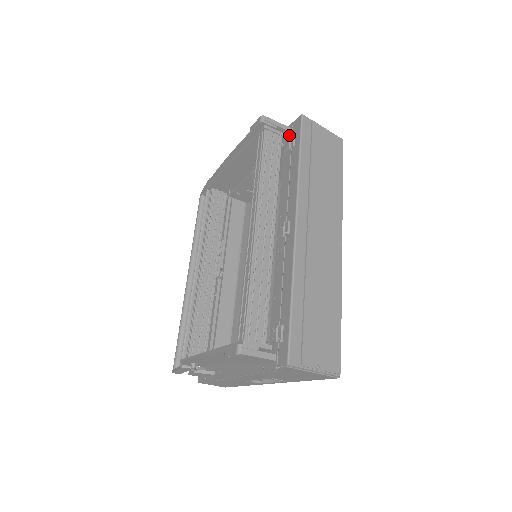
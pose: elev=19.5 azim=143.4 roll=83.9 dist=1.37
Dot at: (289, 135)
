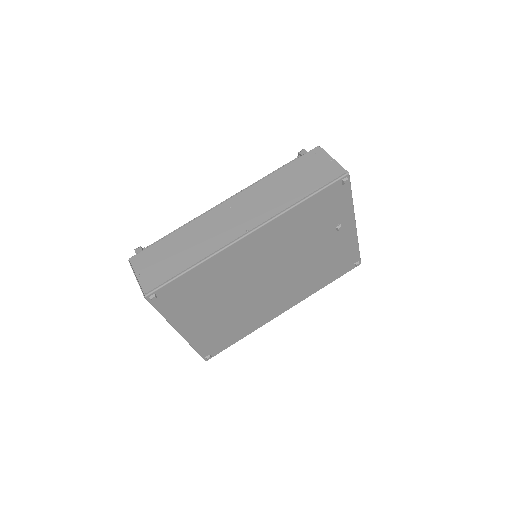
Dot at: occluded
